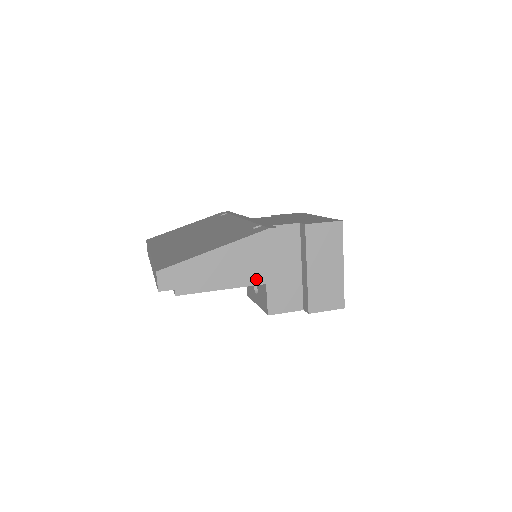
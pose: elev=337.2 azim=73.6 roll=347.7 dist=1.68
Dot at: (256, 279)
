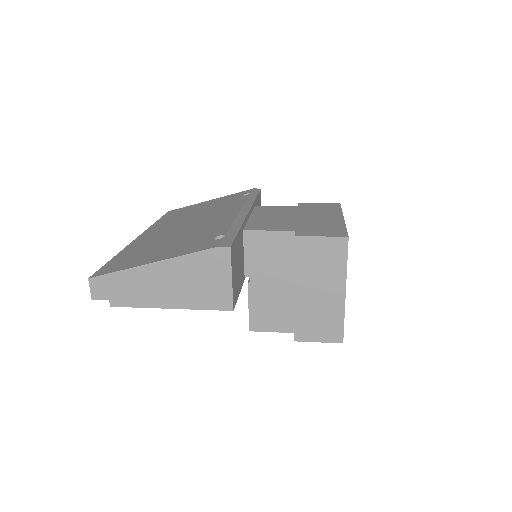
Dot at: (202, 303)
